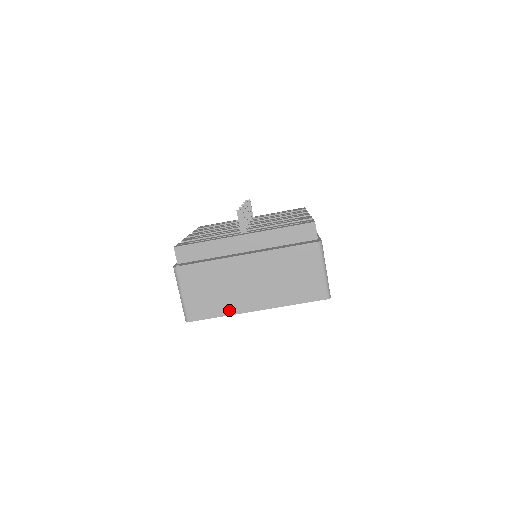
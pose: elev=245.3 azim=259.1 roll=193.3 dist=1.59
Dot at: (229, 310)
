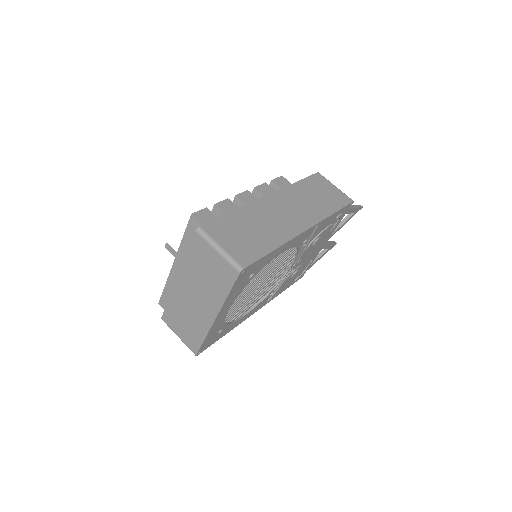
Dot at: (204, 330)
